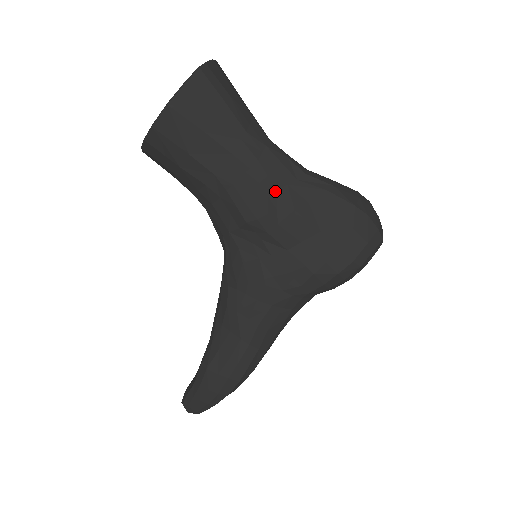
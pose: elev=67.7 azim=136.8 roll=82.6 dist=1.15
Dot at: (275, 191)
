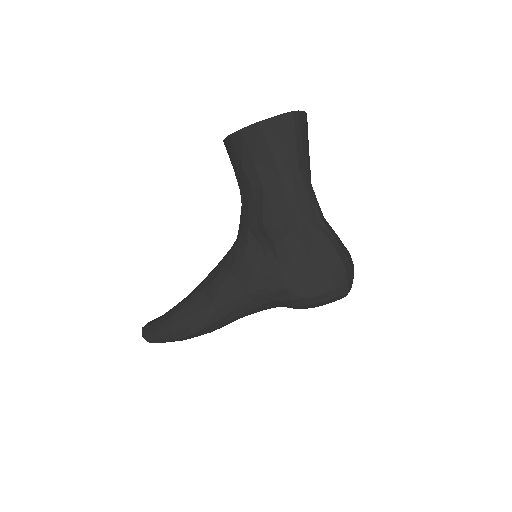
Dot at: (295, 218)
